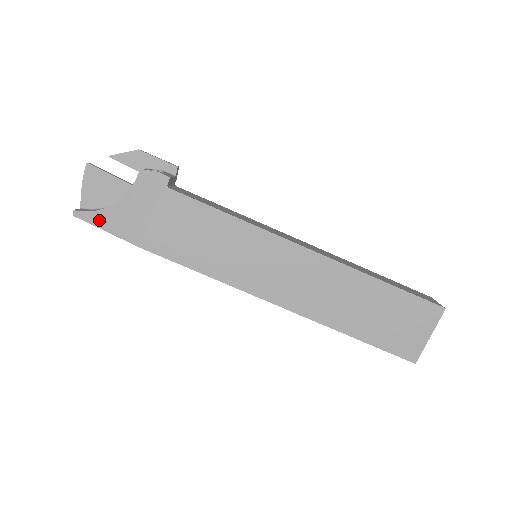
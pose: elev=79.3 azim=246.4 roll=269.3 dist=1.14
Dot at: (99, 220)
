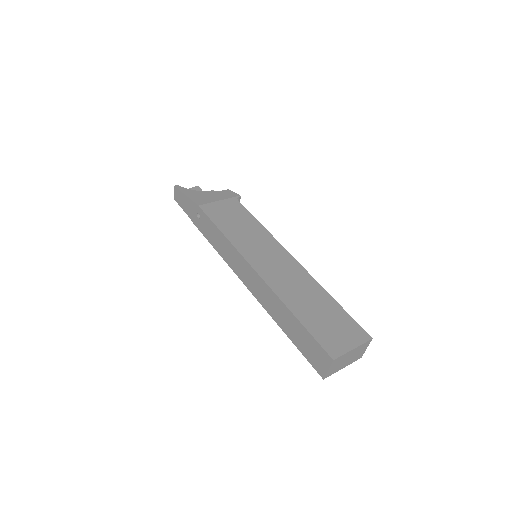
Dot at: (187, 192)
